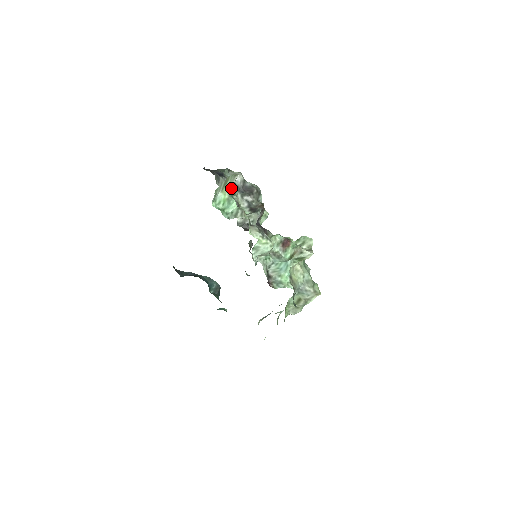
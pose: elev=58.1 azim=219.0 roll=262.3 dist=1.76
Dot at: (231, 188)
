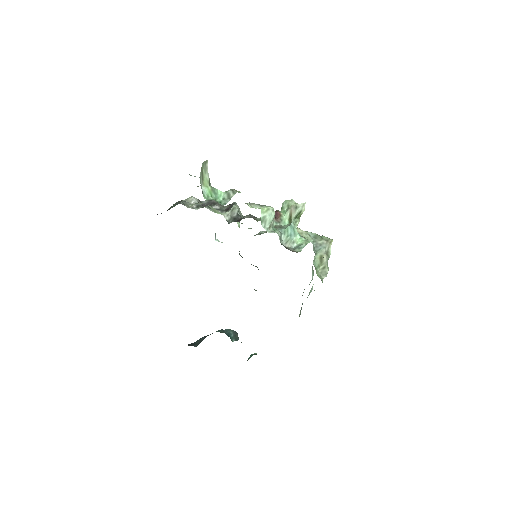
Dot at: (208, 178)
